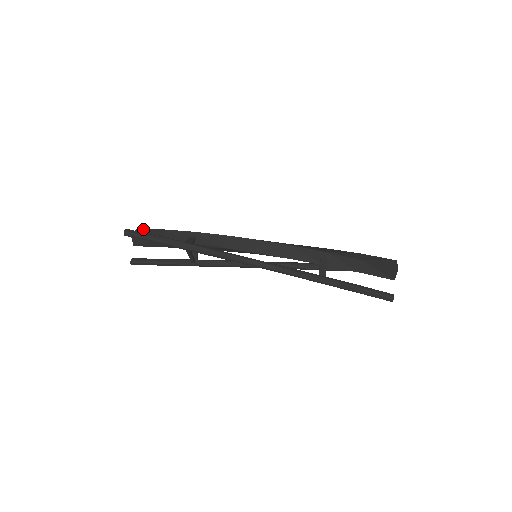
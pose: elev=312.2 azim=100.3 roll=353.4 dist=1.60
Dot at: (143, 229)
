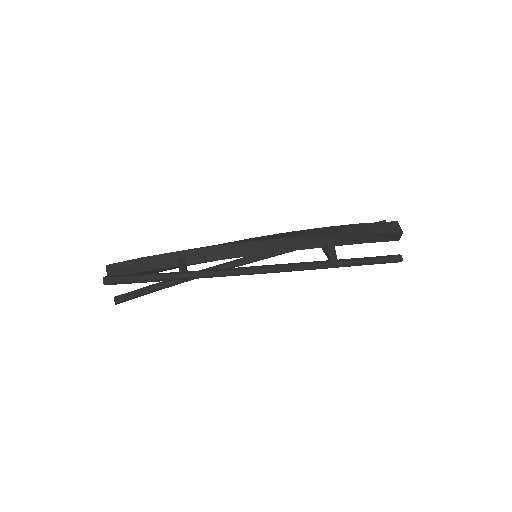
Dot at: (115, 263)
